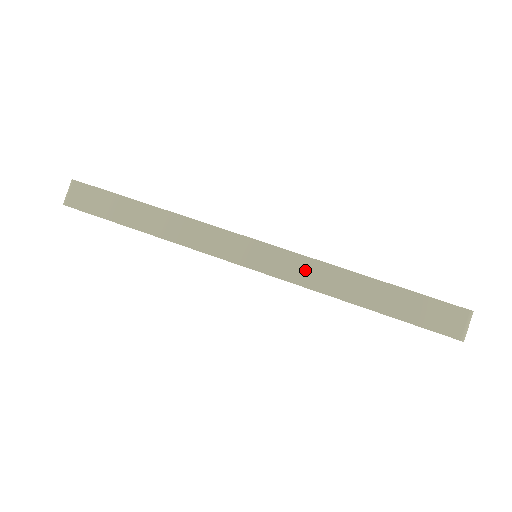
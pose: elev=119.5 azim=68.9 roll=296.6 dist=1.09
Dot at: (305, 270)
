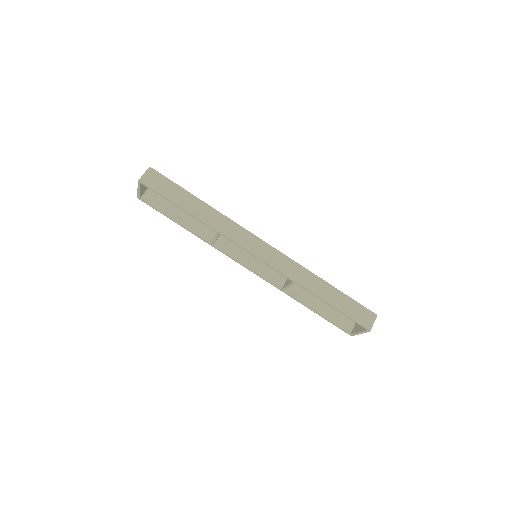
Dot at: (292, 269)
